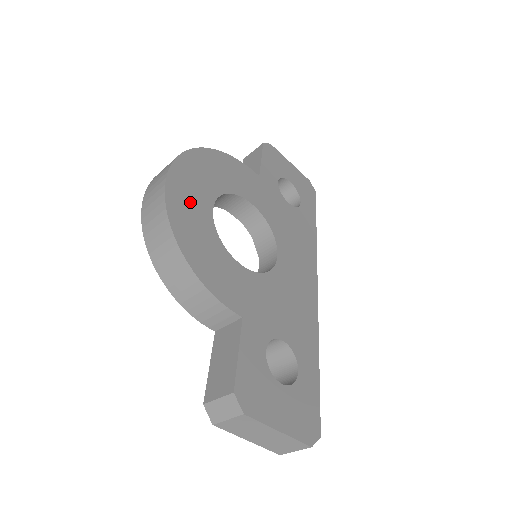
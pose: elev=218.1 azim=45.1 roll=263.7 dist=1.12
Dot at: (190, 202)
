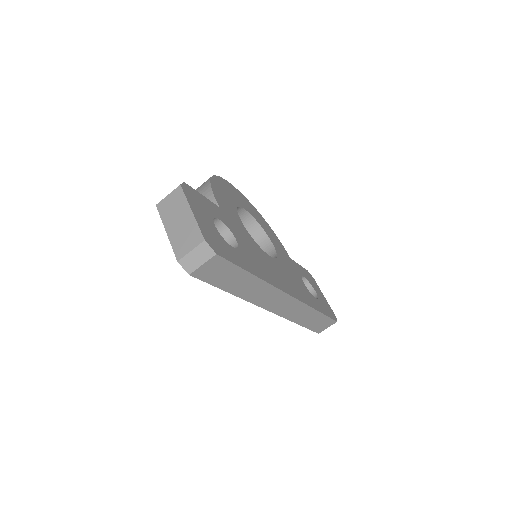
Dot at: (233, 193)
